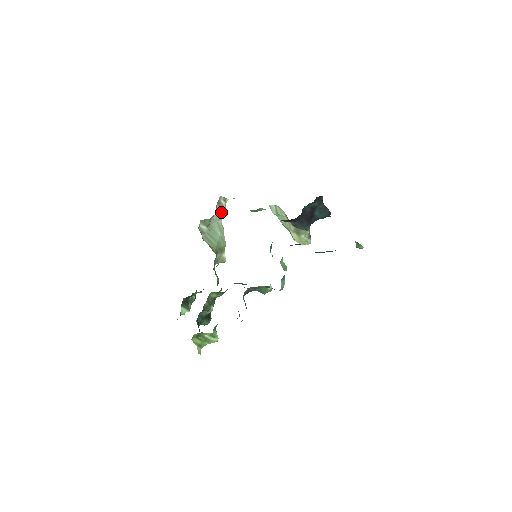
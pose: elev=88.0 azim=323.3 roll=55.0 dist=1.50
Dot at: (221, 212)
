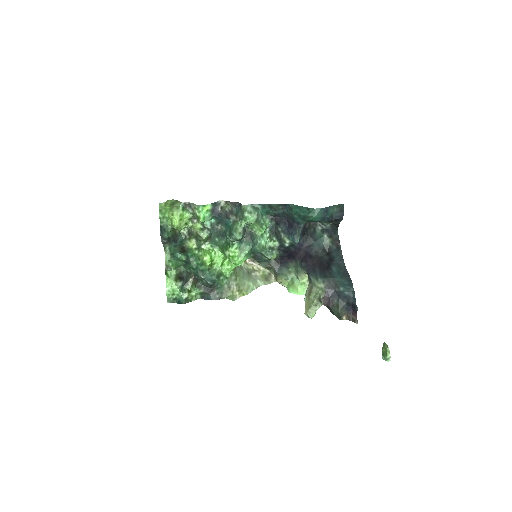
Dot at: (266, 279)
